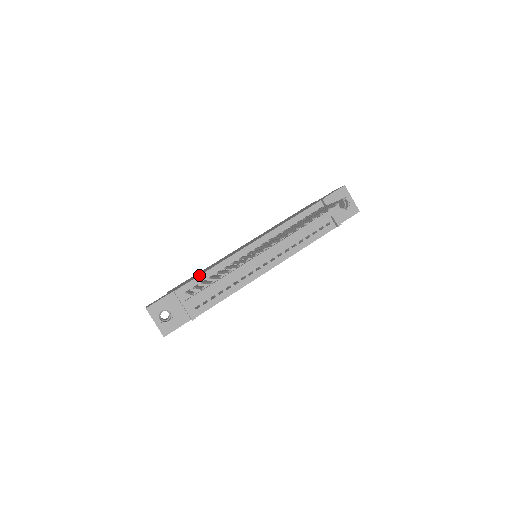
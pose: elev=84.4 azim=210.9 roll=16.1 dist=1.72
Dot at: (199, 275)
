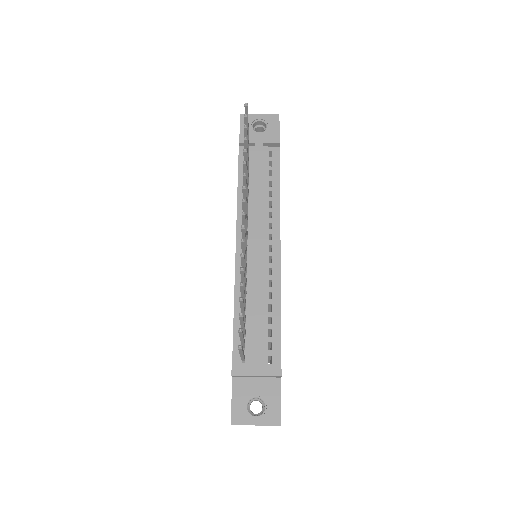
Dot at: occluded
